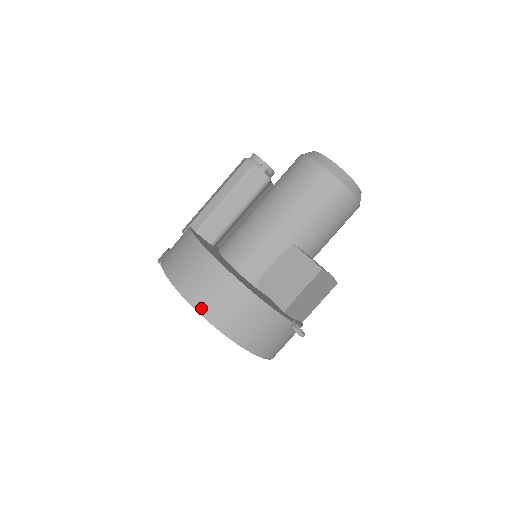
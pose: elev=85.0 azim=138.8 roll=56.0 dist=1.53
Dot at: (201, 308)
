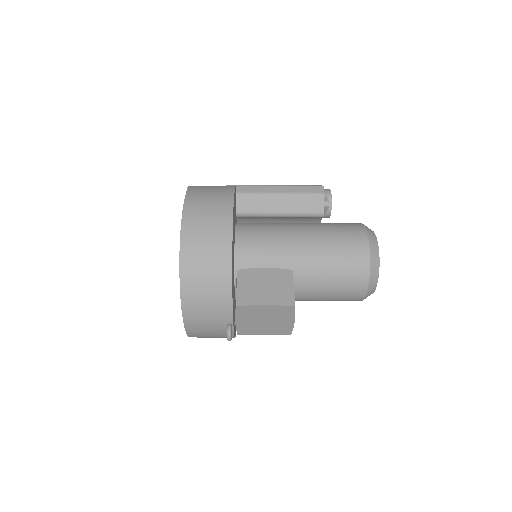
Dot at: (186, 236)
